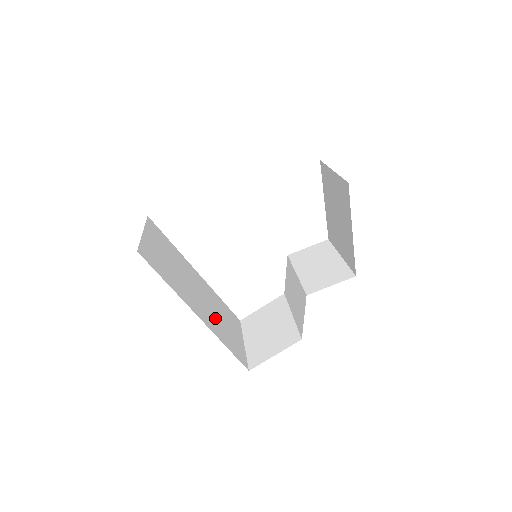
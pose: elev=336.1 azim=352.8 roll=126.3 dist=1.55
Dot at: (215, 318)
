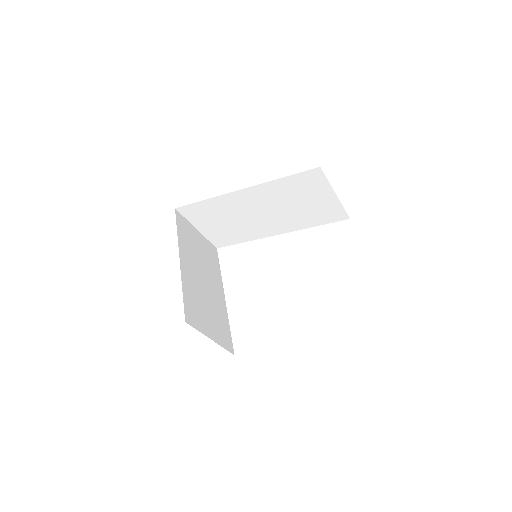
Dot at: (199, 294)
